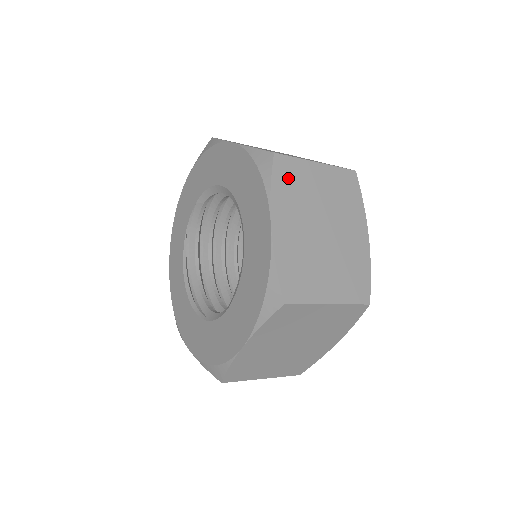
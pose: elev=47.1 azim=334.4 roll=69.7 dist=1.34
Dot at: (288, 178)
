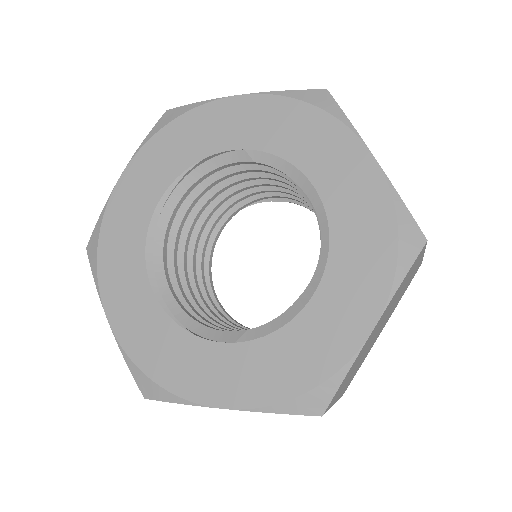
Dot at: (410, 272)
